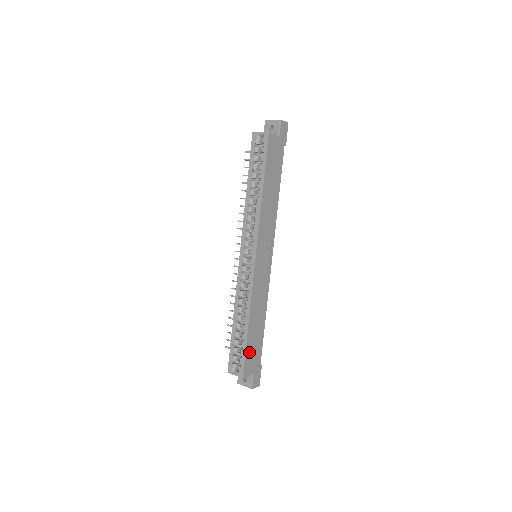
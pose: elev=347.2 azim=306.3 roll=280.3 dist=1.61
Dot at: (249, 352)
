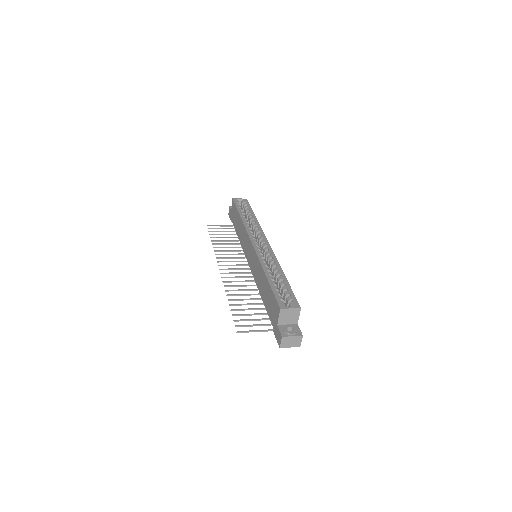
Dot at: occluded
